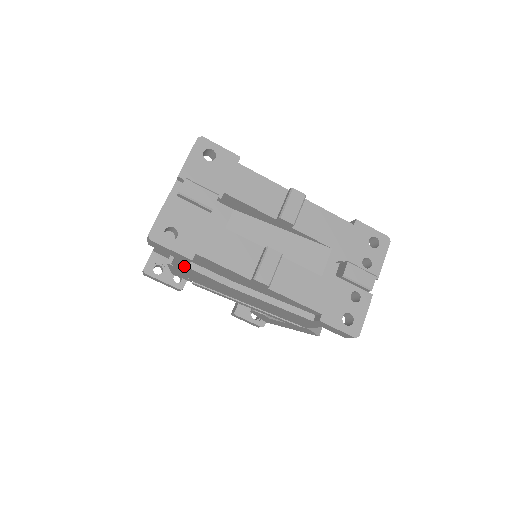
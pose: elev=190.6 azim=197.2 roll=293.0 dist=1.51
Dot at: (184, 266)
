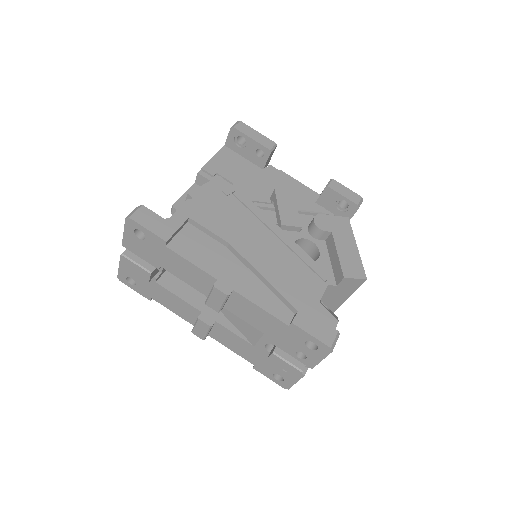
Dot at: occluded
